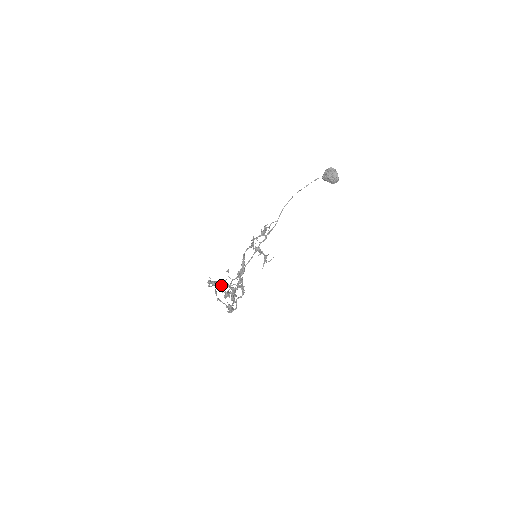
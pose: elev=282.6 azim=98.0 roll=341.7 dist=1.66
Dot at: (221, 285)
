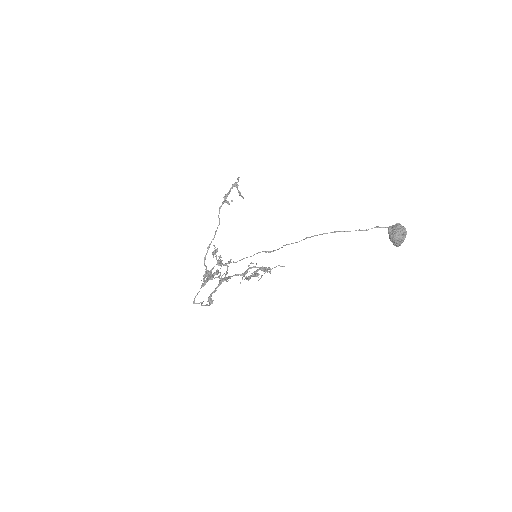
Dot at: (240, 195)
